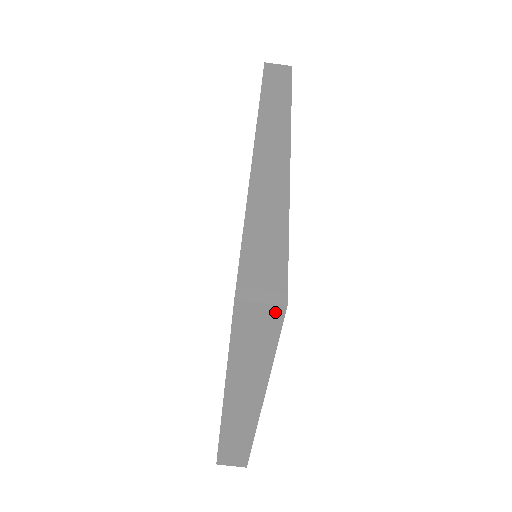
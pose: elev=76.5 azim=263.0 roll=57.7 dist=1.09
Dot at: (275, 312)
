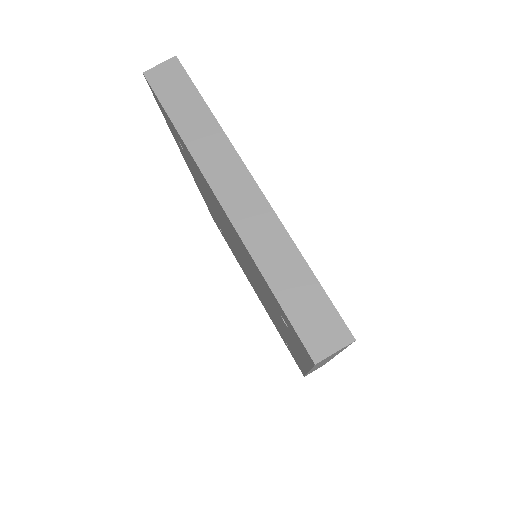
Dot at: (173, 65)
